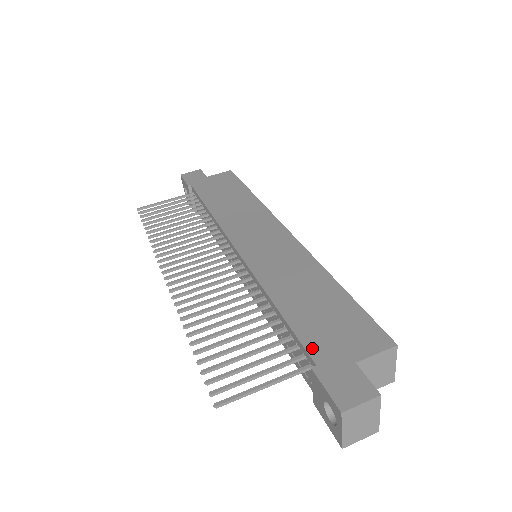
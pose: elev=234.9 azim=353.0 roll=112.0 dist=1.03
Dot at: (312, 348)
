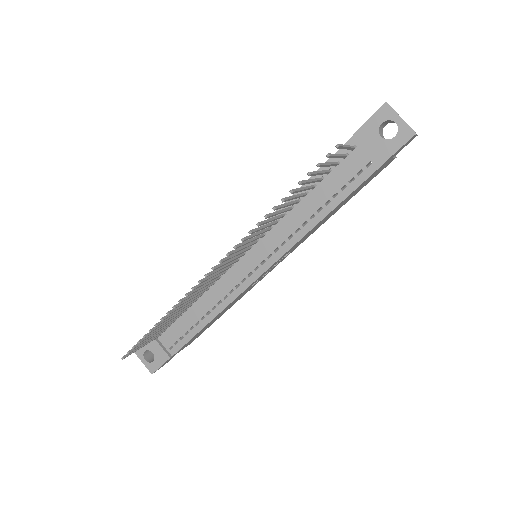
Dot at: occluded
